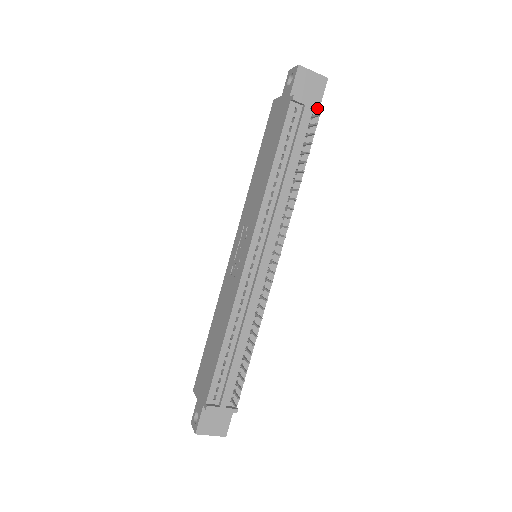
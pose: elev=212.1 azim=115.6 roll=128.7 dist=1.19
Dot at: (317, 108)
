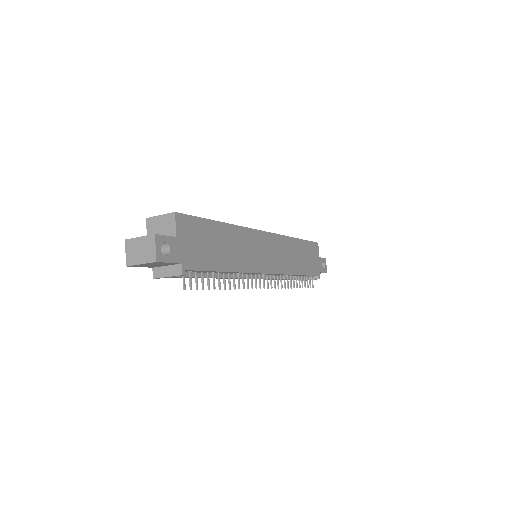
Dot at: occluded
